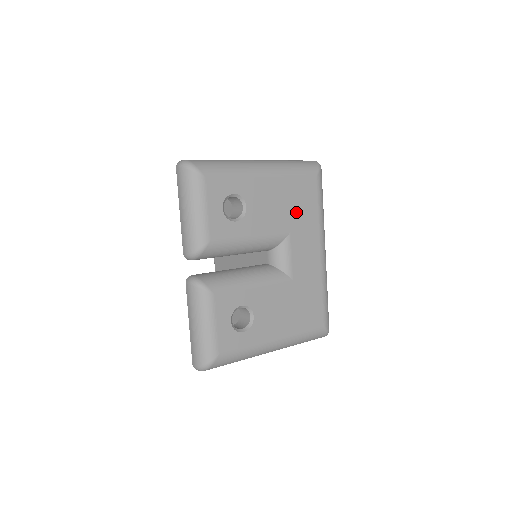
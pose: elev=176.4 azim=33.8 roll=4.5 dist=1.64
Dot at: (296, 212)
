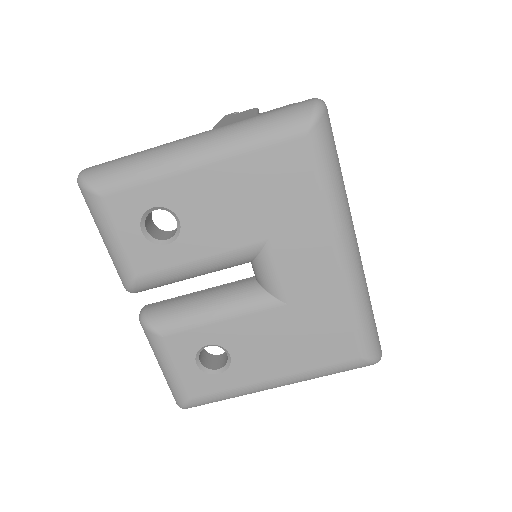
Dot at: (273, 207)
